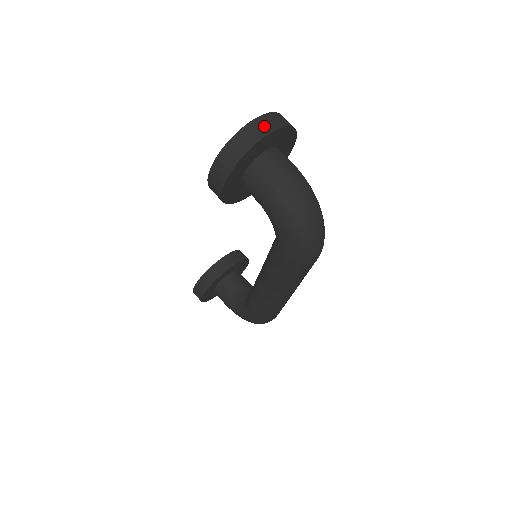
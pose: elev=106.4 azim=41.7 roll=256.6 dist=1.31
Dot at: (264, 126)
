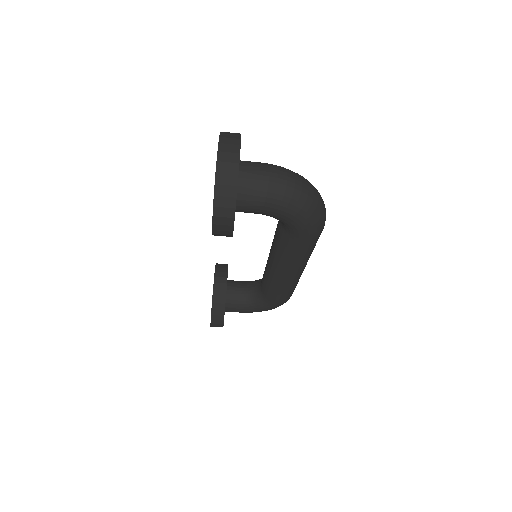
Dot at: (230, 151)
